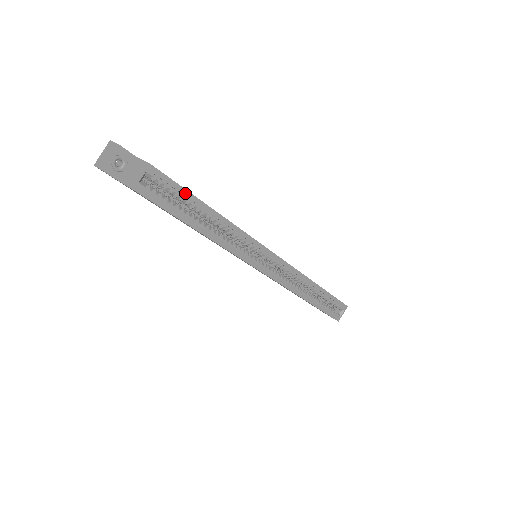
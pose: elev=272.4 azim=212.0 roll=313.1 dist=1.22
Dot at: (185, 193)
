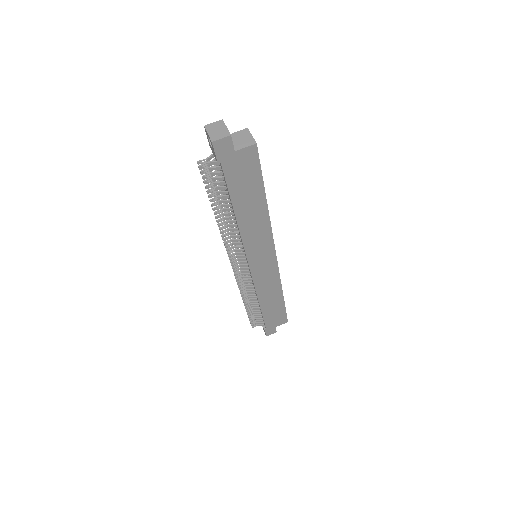
Dot at: occluded
